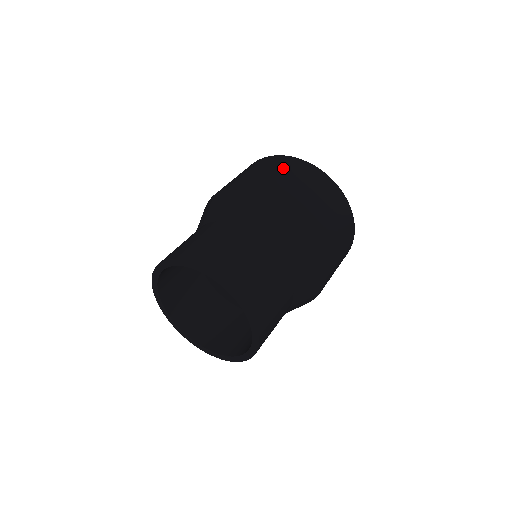
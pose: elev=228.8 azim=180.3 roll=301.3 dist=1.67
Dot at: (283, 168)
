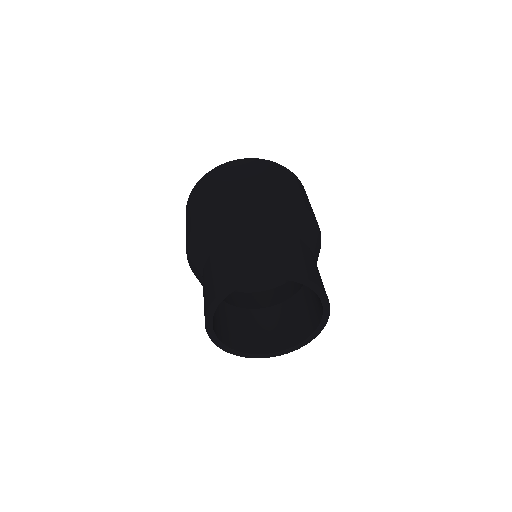
Dot at: (220, 178)
